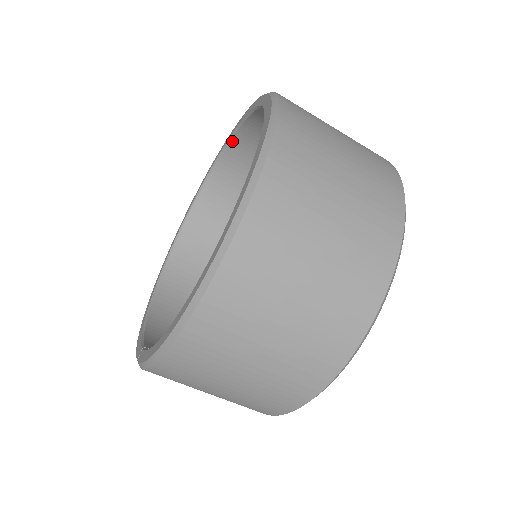
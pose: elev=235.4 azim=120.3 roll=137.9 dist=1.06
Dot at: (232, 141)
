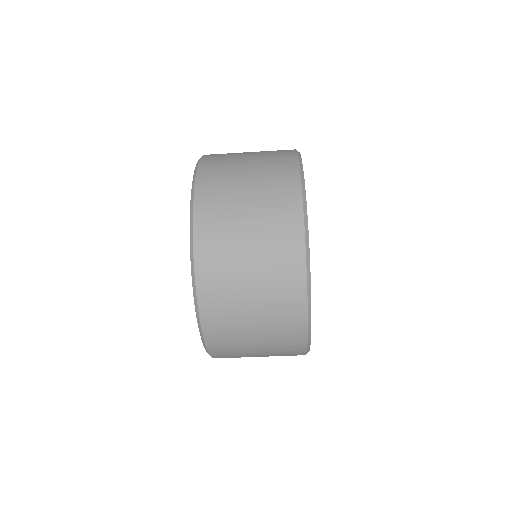
Dot at: occluded
